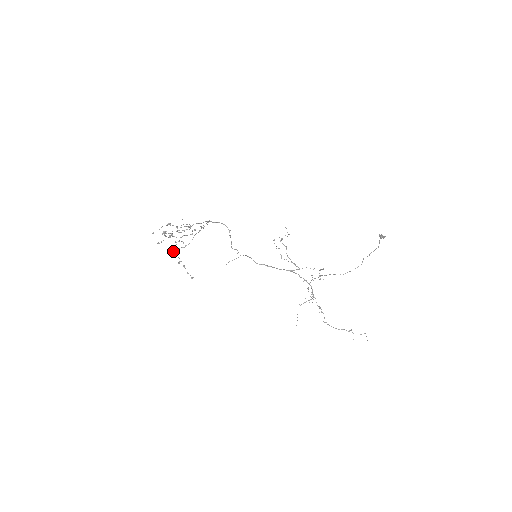
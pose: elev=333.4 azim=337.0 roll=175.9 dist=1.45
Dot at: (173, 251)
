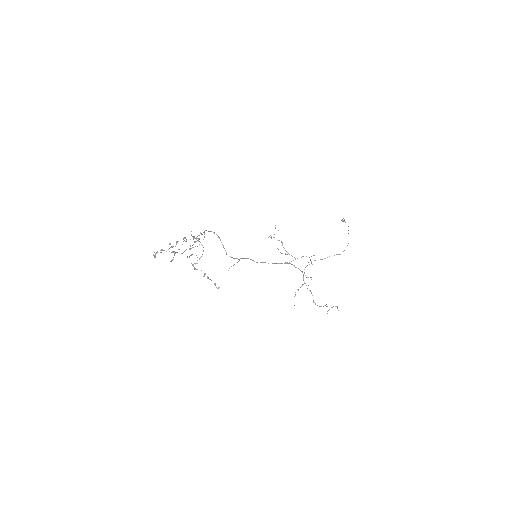
Dot at: (192, 265)
